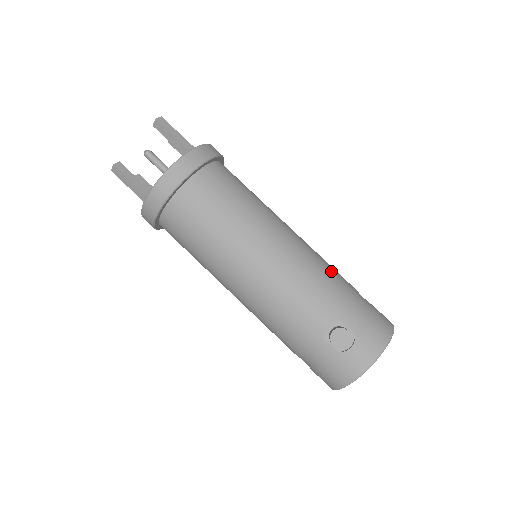
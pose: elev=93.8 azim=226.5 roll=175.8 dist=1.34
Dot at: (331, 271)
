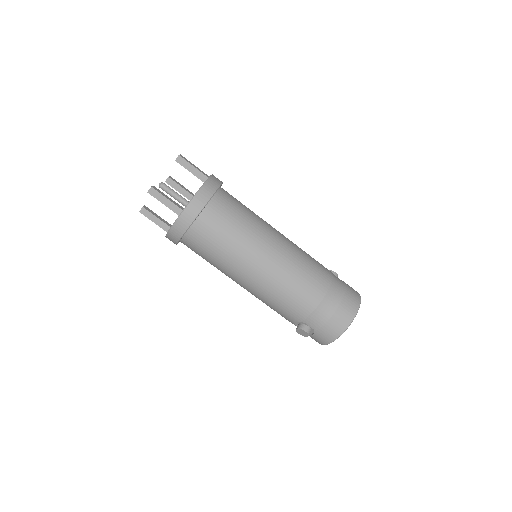
Dot at: (300, 288)
